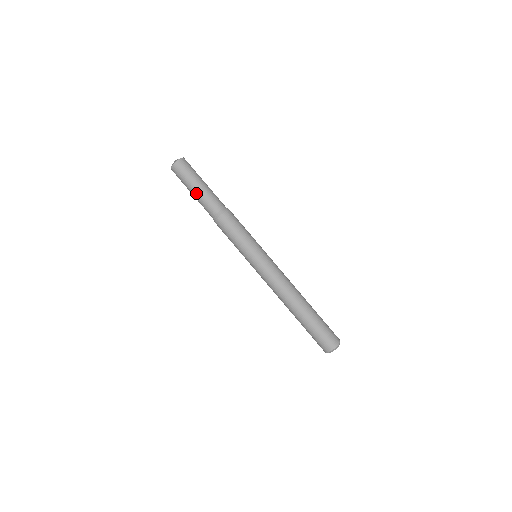
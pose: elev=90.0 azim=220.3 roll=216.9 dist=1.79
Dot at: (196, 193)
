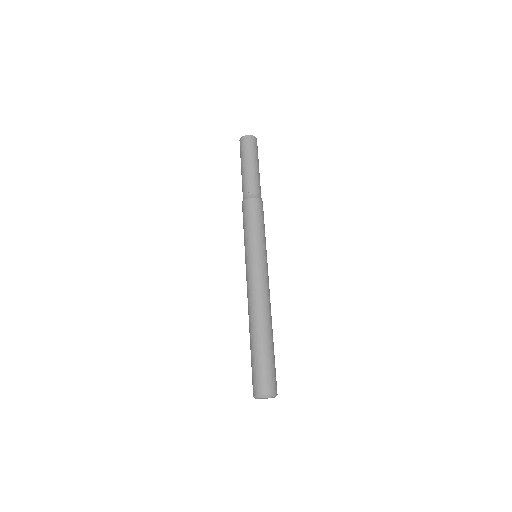
Dot at: (249, 167)
